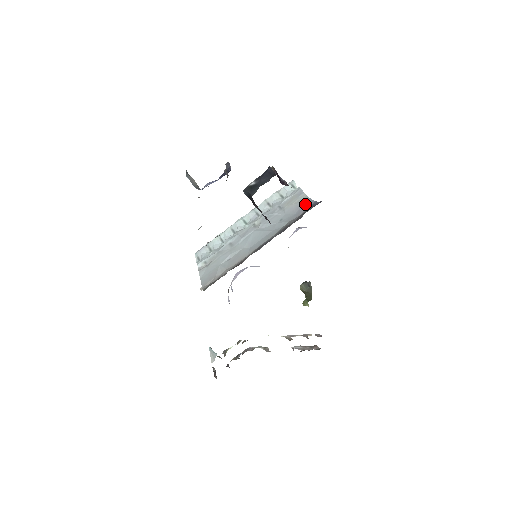
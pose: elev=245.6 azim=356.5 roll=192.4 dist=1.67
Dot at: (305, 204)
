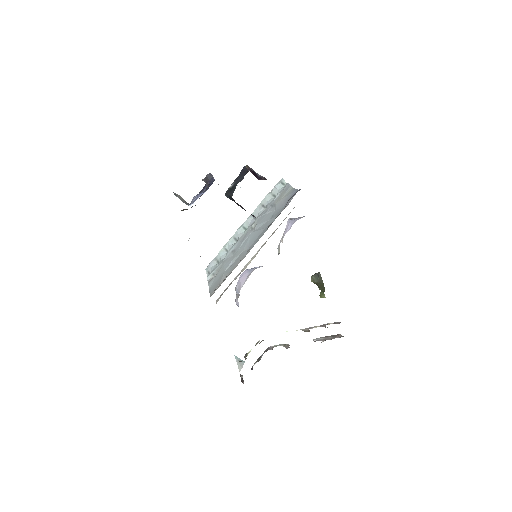
Dot at: (291, 195)
